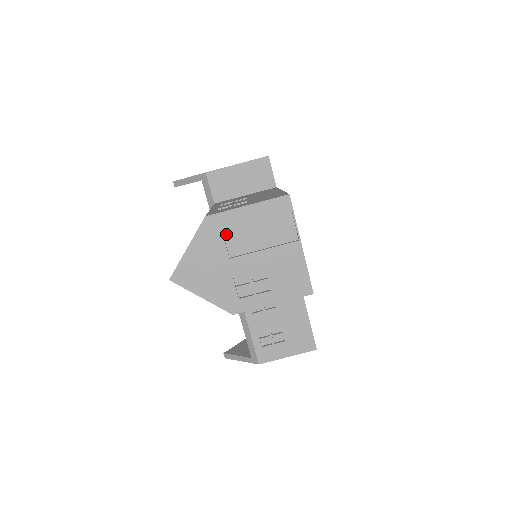
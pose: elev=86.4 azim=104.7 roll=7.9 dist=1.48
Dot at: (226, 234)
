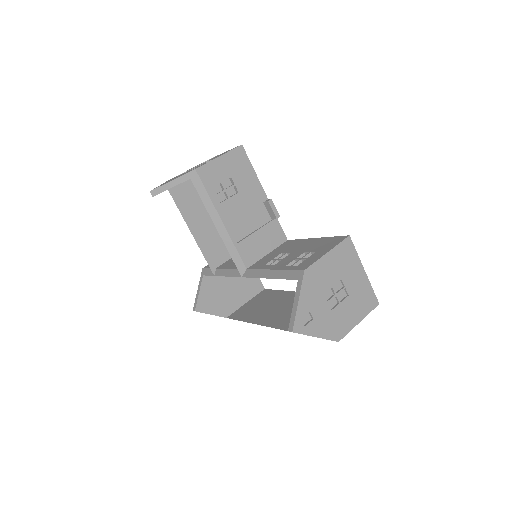
Dot at: occluded
